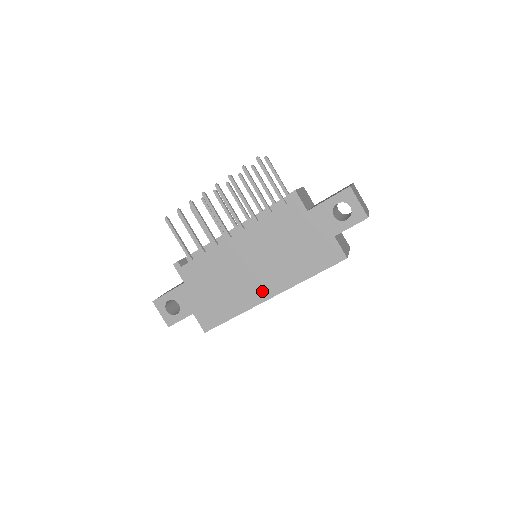
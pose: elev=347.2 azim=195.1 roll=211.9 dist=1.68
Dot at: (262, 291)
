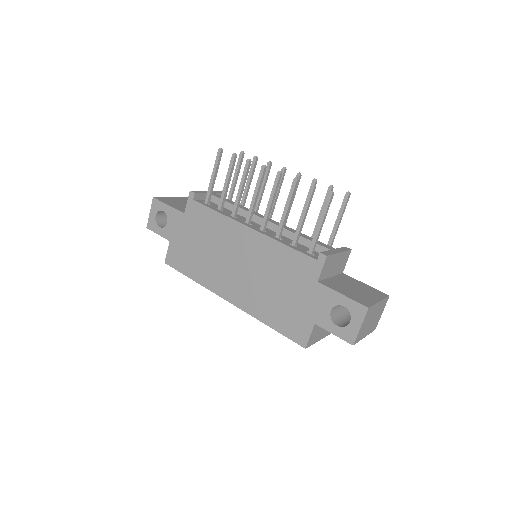
Dot at: (227, 289)
